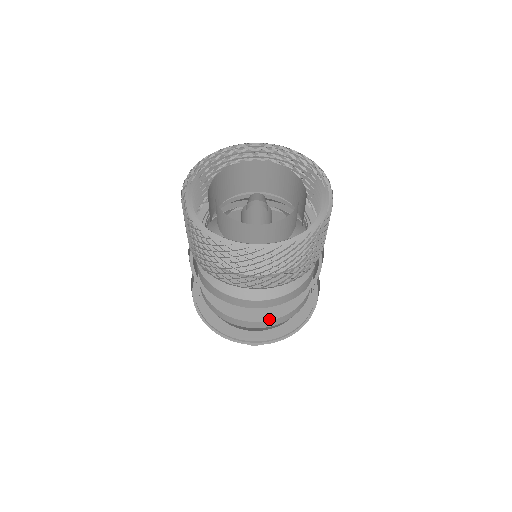
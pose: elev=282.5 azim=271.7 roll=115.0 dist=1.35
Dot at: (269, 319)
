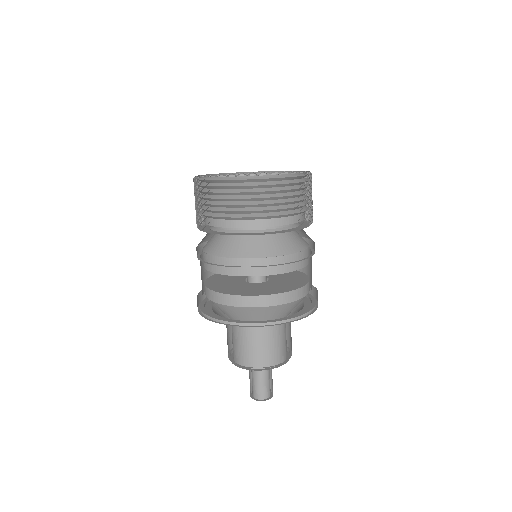
Dot at: (275, 293)
